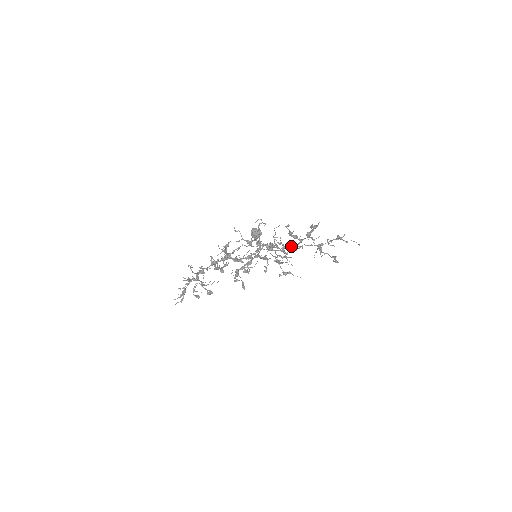
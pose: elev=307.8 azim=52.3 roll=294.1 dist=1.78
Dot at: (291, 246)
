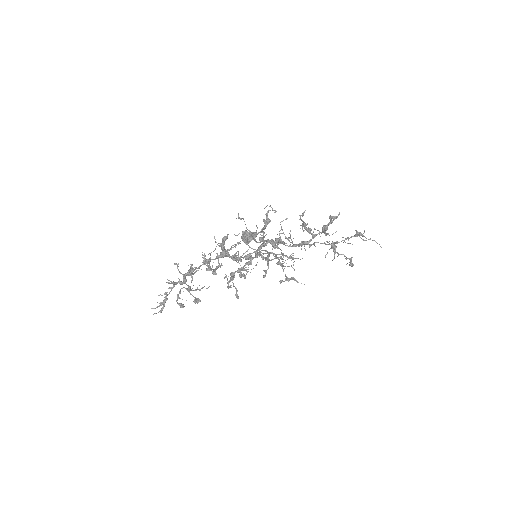
Dot at: (301, 243)
